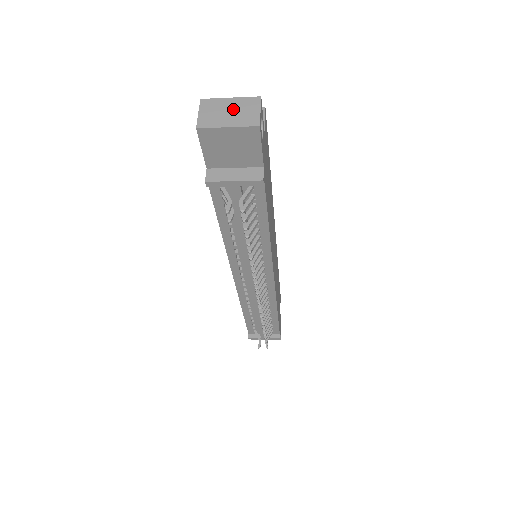
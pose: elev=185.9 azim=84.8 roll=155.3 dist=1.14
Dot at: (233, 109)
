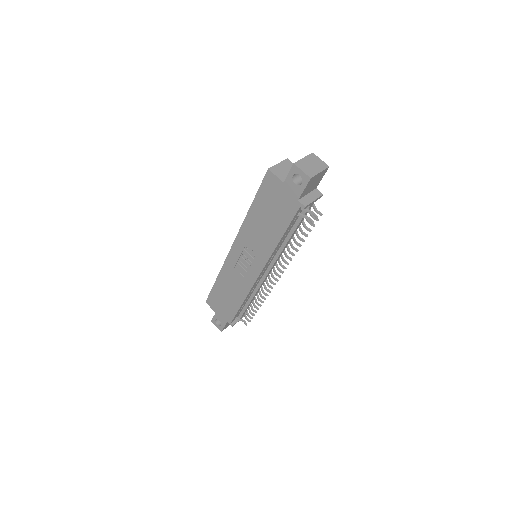
Dot at: (311, 163)
